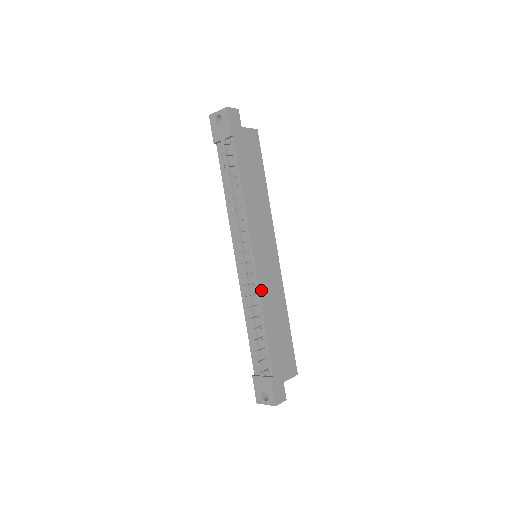
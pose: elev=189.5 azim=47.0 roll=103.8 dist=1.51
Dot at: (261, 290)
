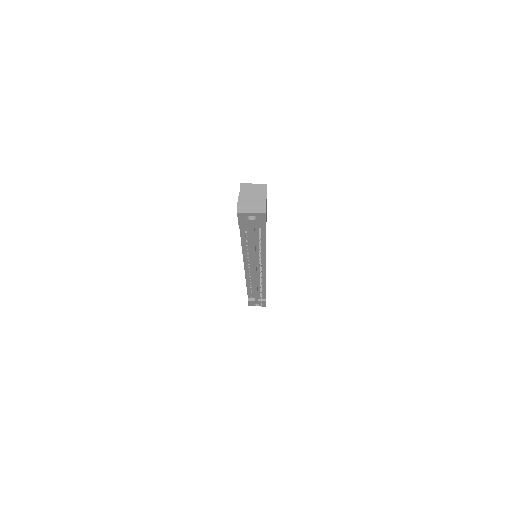
Dot at: occluded
